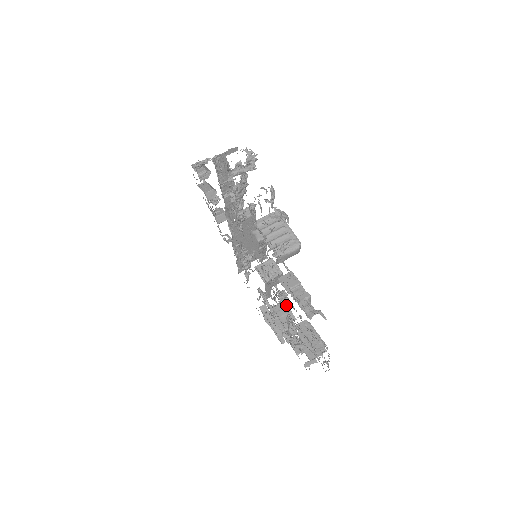
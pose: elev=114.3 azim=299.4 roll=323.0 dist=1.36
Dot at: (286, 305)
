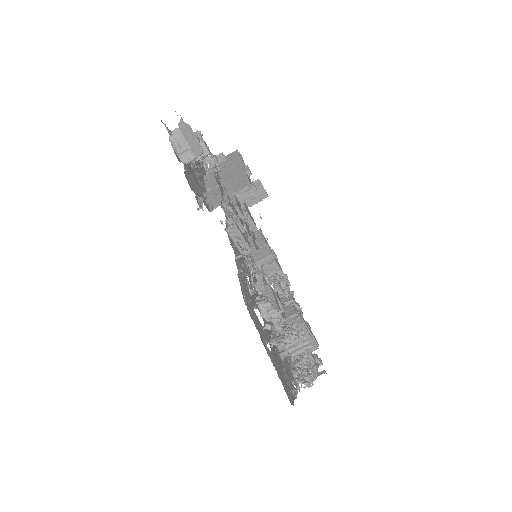
Dot at: (279, 289)
